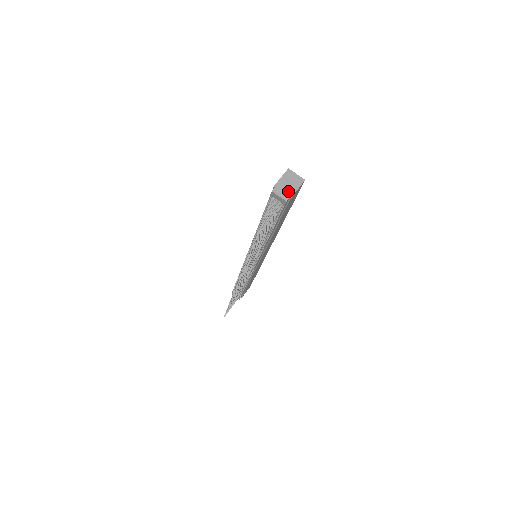
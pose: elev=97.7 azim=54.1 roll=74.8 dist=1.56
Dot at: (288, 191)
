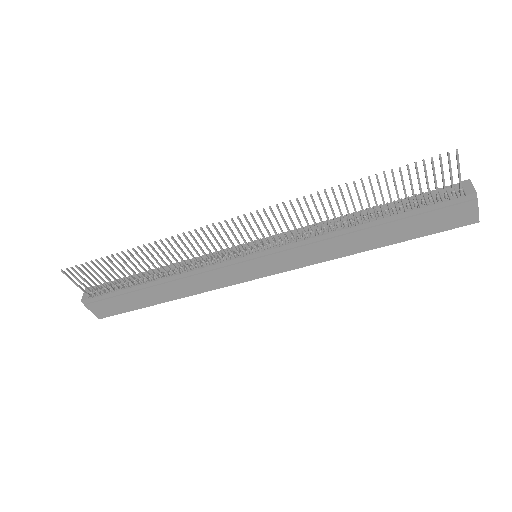
Dot at: (476, 198)
